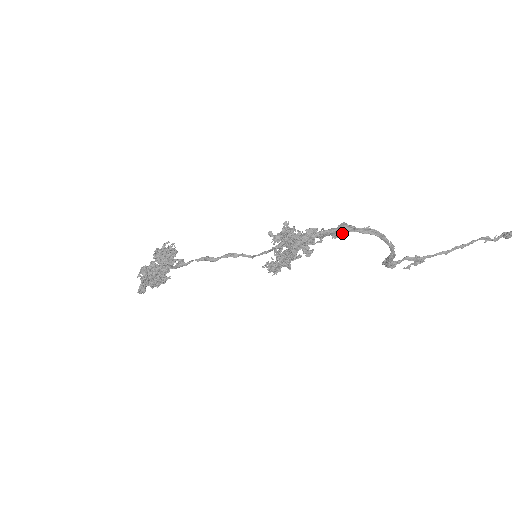
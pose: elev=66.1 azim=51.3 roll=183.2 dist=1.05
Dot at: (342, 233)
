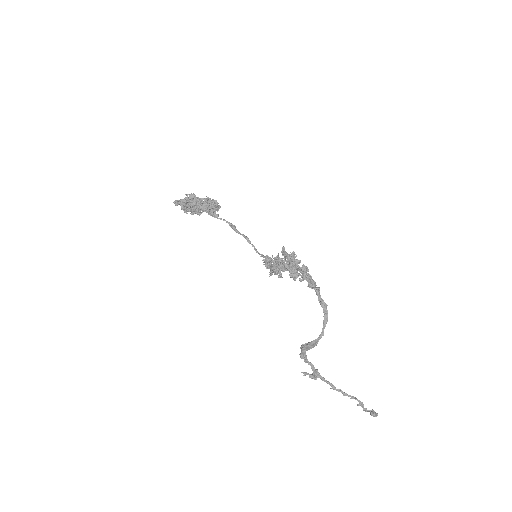
Dot at: (316, 289)
